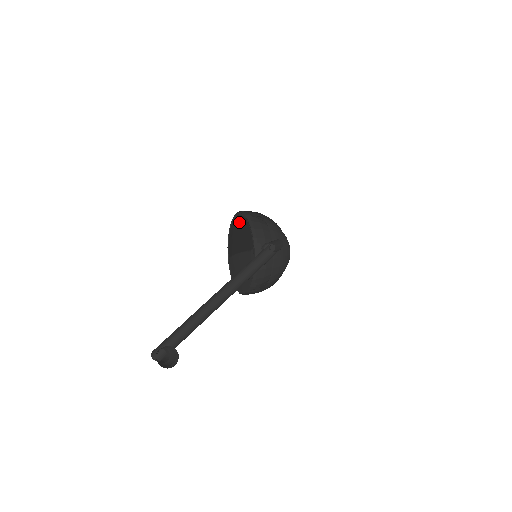
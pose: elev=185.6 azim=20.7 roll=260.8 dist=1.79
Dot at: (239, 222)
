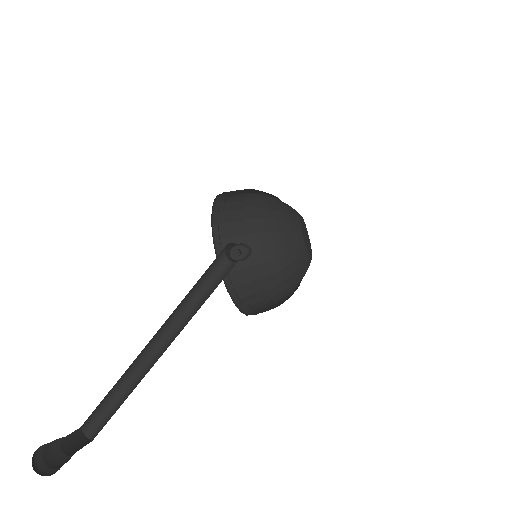
Dot at: occluded
